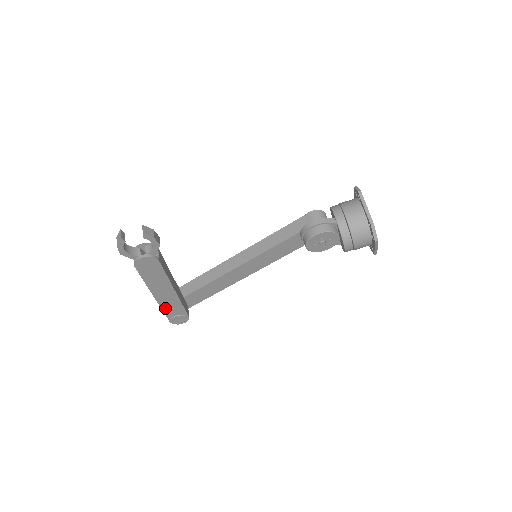
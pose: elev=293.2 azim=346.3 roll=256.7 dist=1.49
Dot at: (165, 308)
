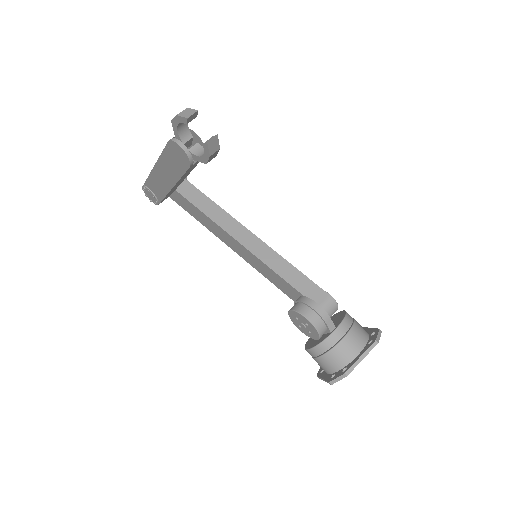
Dot at: (151, 179)
